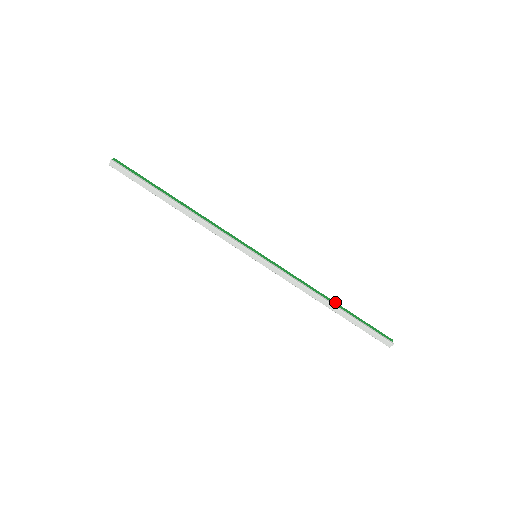
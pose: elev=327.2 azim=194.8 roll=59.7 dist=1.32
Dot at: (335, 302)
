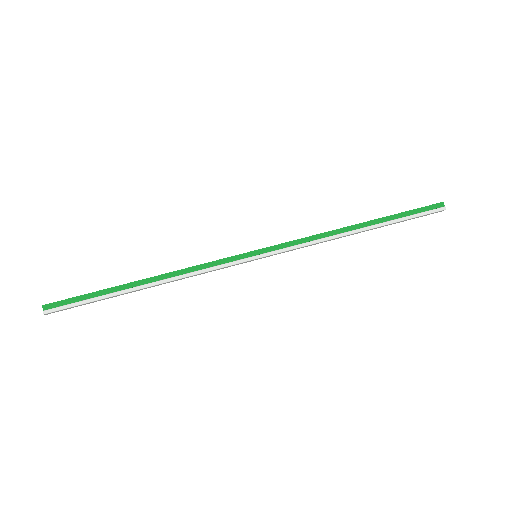
Dot at: (363, 223)
